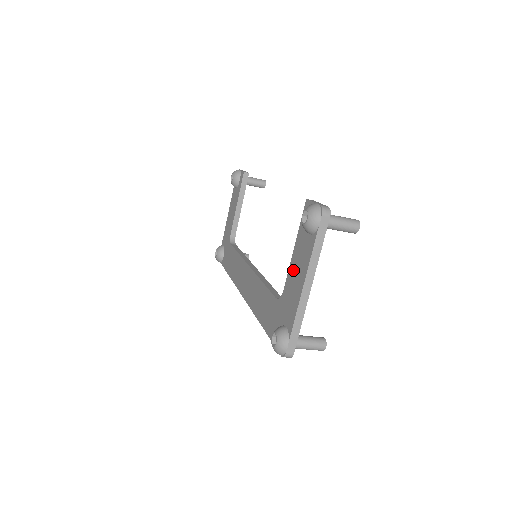
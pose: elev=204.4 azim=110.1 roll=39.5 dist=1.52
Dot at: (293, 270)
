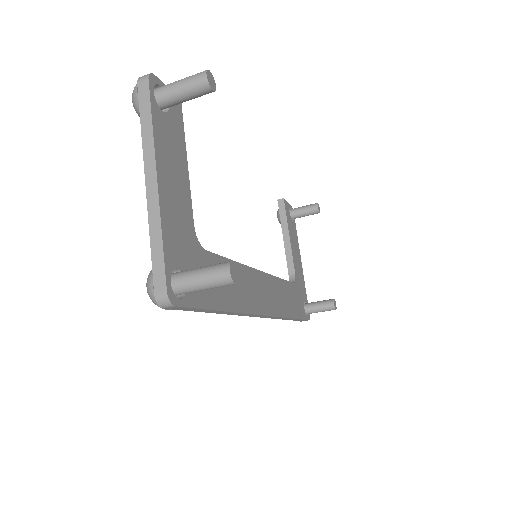
Dot at: occluded
